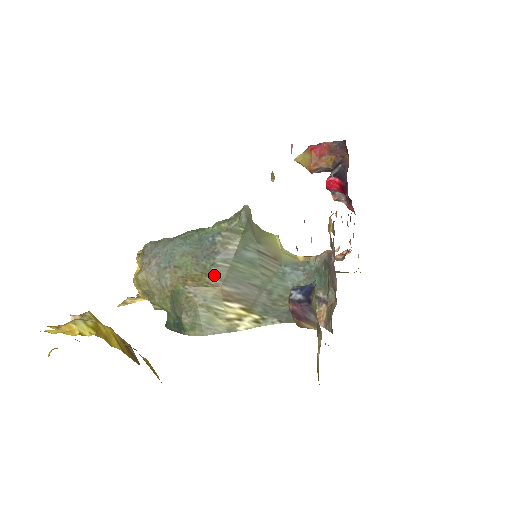
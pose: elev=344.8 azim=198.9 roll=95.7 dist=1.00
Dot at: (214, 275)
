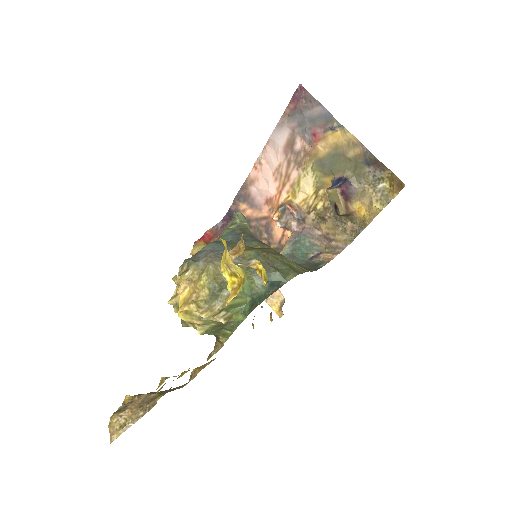
Dot at: (262, 244)
